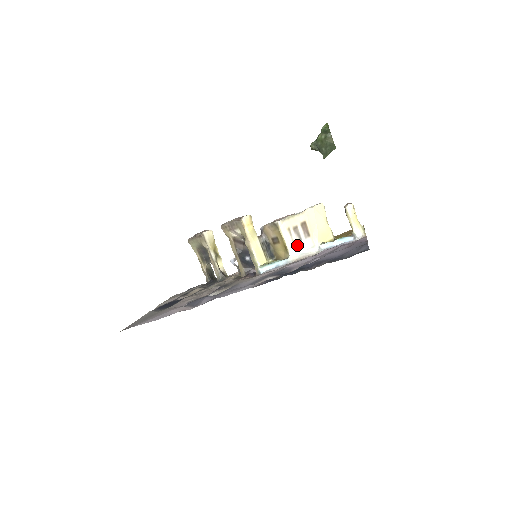
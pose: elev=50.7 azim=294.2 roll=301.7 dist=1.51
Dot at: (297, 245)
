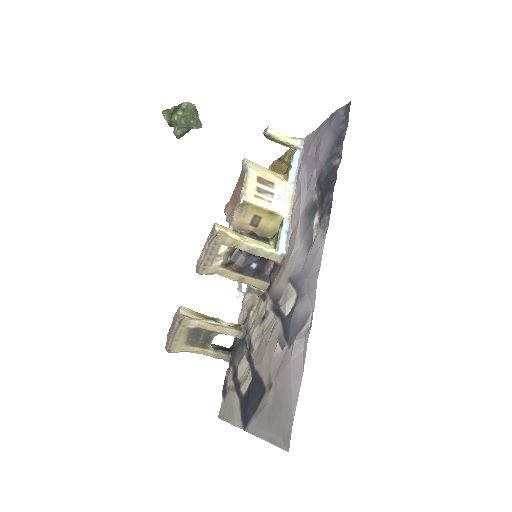
Dot at: (275, 201)
